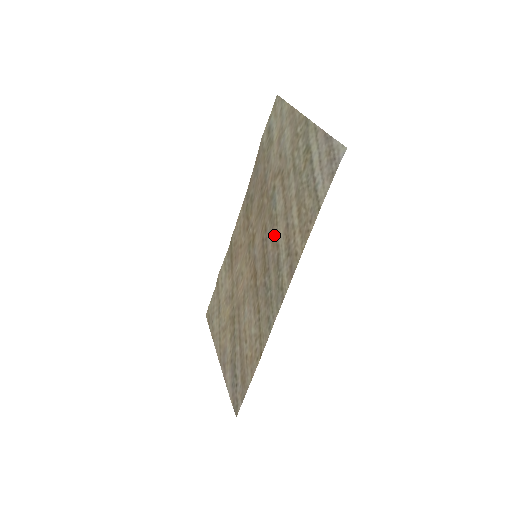
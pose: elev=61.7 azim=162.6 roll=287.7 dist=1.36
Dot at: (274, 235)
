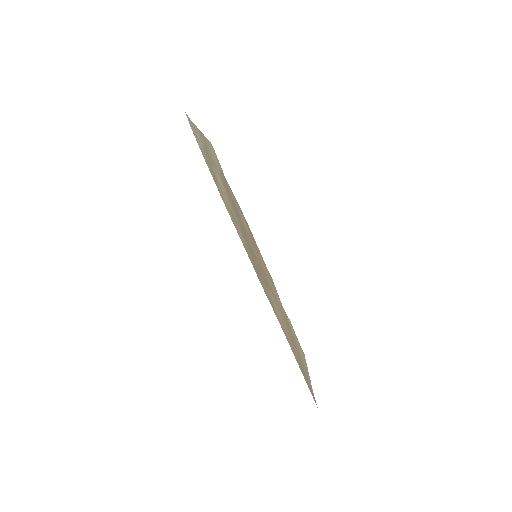
Dot at: (239, 224)
